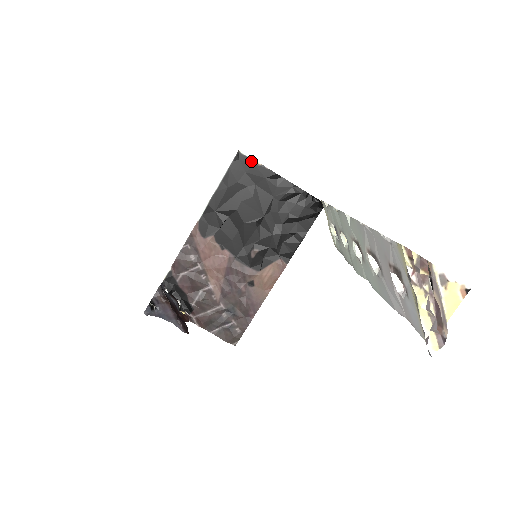
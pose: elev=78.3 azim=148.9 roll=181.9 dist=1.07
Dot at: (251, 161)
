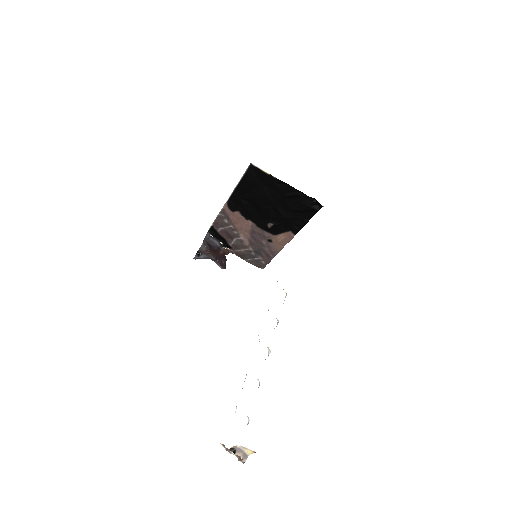
Dot at: (261, 171)
